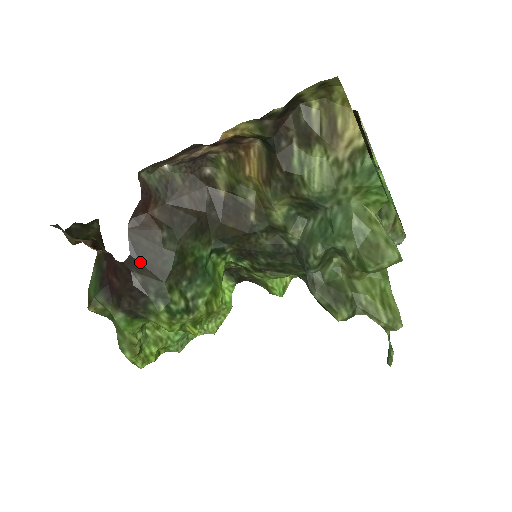
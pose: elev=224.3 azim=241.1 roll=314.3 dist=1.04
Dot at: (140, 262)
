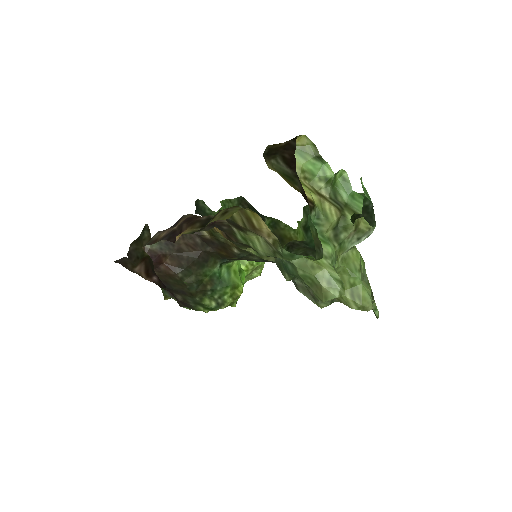
Dot at: (175, 290)
